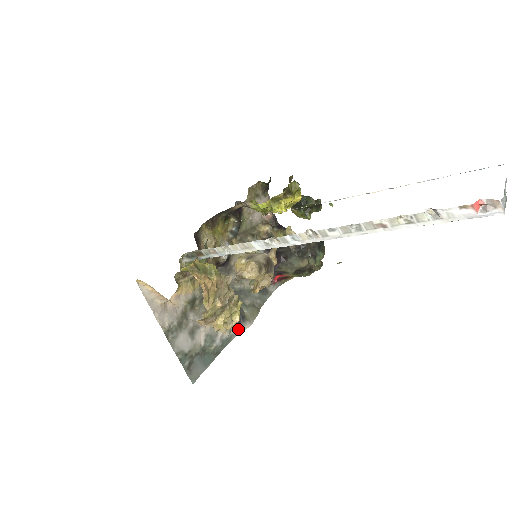
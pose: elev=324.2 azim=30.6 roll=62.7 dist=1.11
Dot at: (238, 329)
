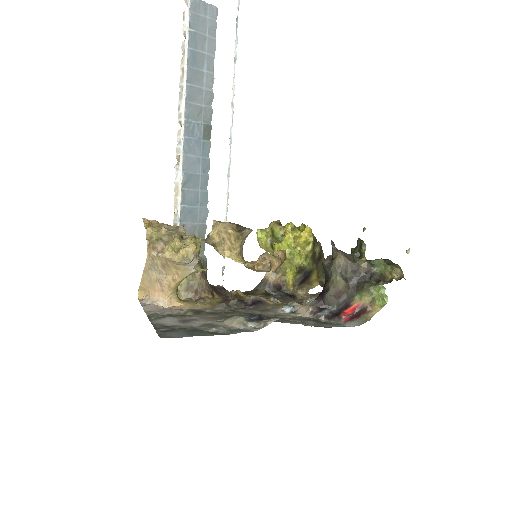
Dot at: (260, 326)
